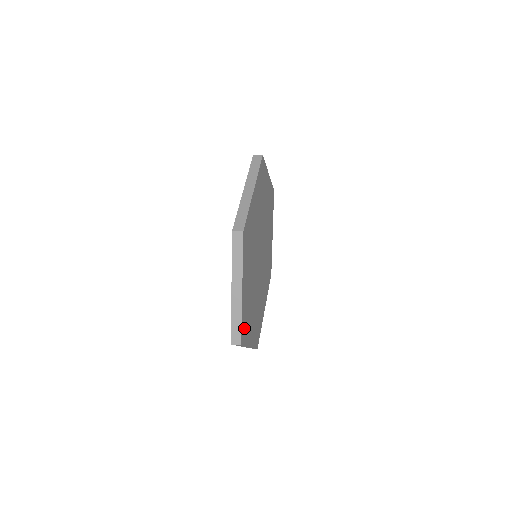
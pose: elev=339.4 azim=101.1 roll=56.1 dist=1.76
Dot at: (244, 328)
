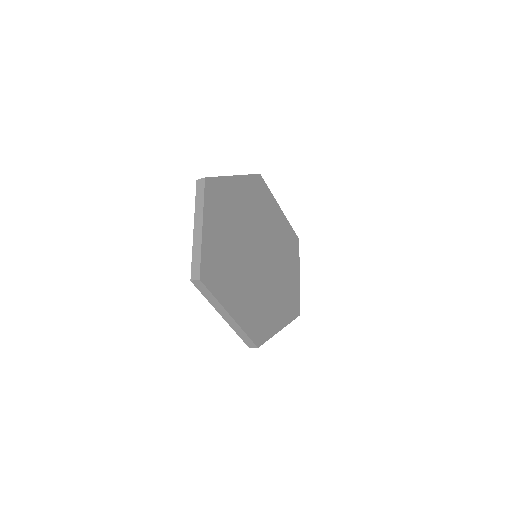
Dot at: (215, 190)
